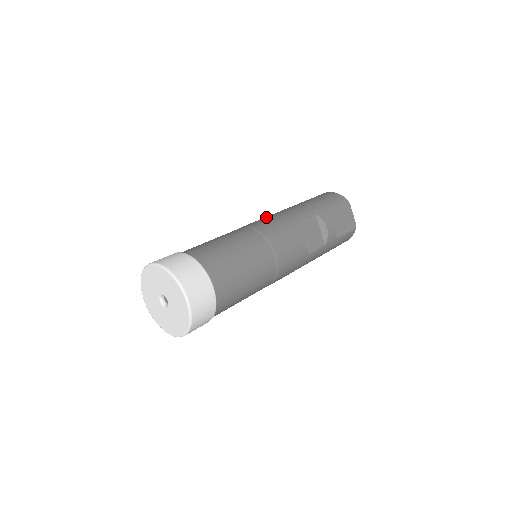
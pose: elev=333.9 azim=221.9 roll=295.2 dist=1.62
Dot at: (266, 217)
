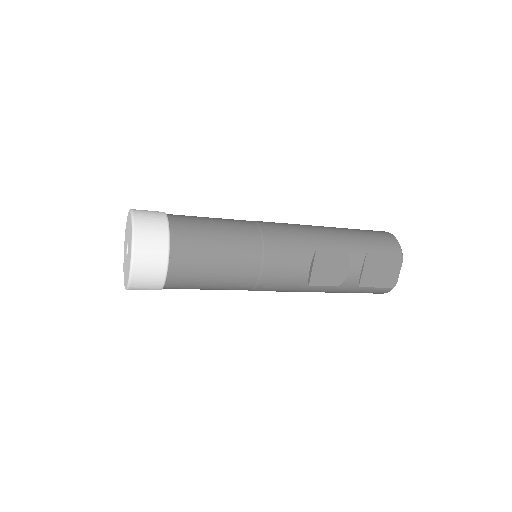
Dot at: (291, 225)
